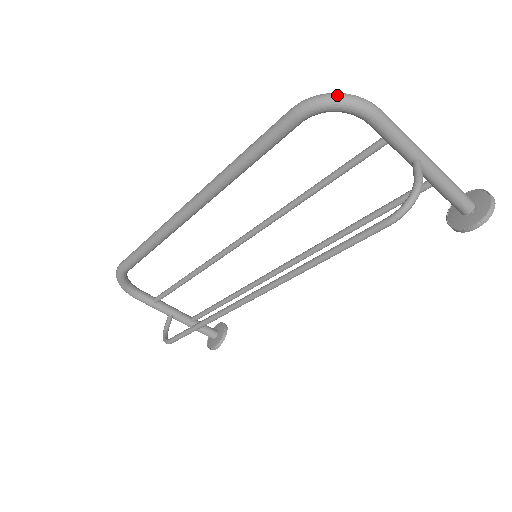
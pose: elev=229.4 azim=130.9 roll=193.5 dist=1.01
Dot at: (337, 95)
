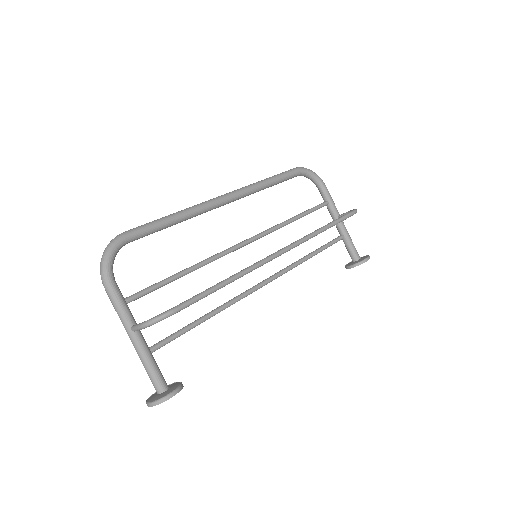
Dot at: (312, 171)
